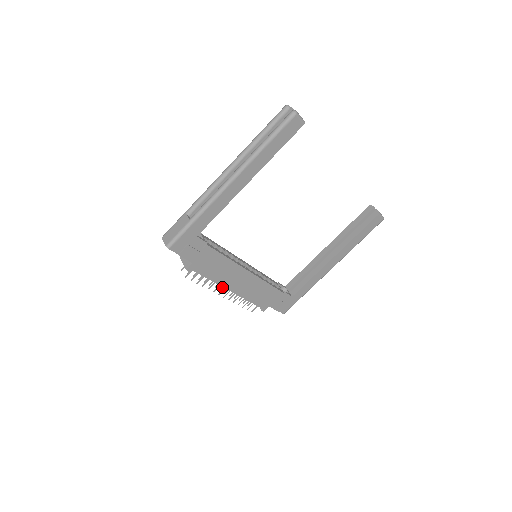
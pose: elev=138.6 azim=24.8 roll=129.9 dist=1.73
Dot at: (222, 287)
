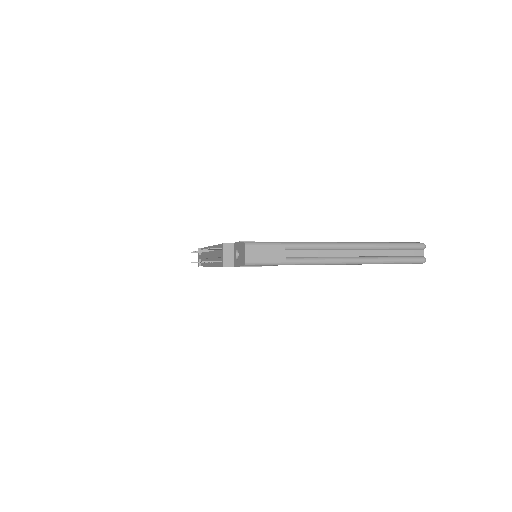
Dot at: occluded
